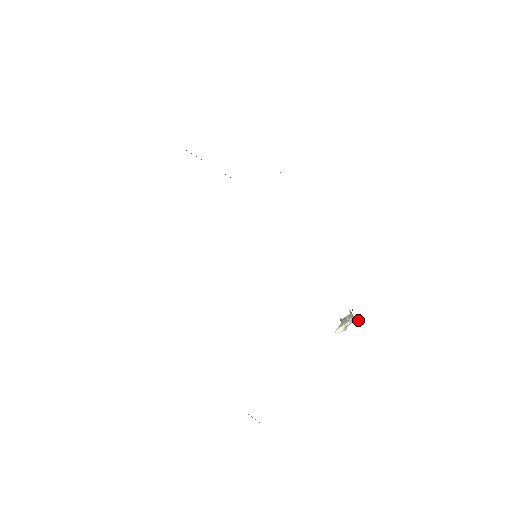
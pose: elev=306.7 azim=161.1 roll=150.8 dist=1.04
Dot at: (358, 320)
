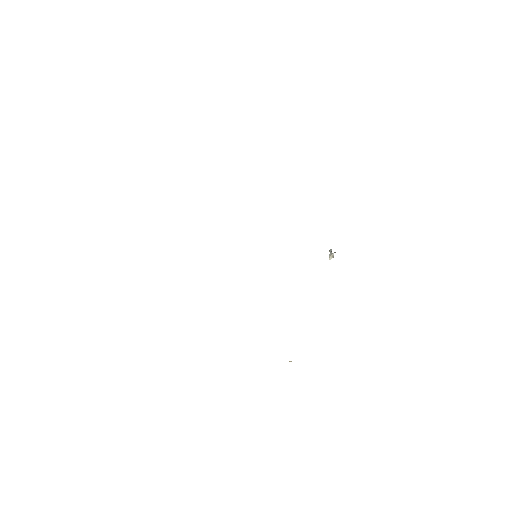
Dot at: occluded
